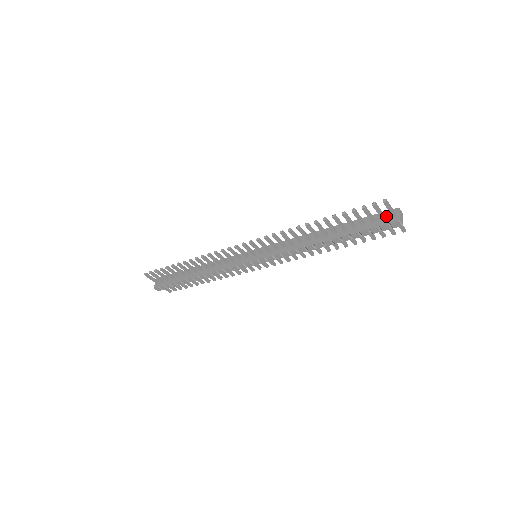
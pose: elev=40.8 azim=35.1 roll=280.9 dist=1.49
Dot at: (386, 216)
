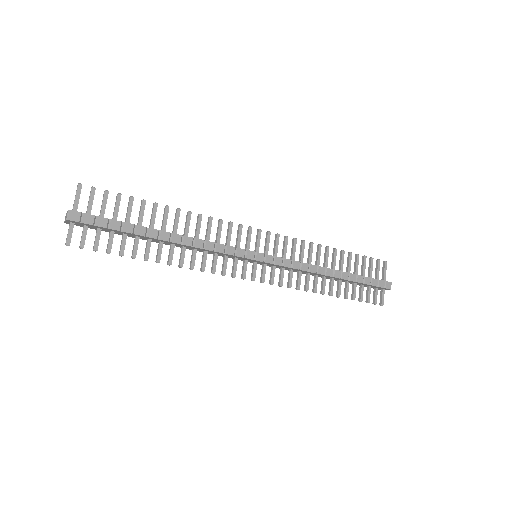
Dot at: occluded
